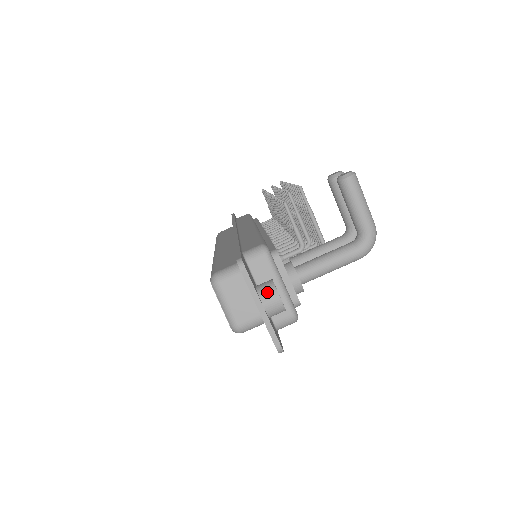
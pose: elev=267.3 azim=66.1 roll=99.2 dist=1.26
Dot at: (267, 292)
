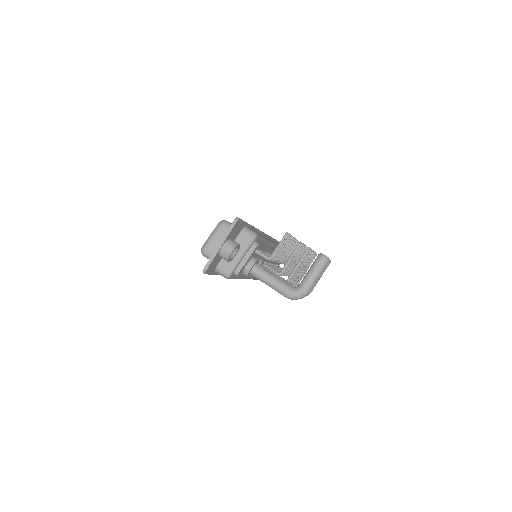
Dot at: (231, 244)
